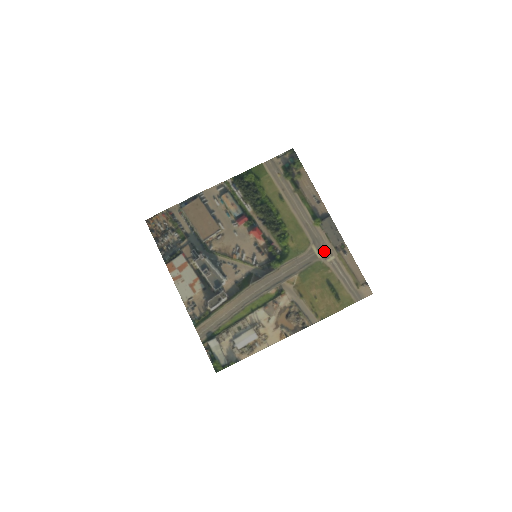
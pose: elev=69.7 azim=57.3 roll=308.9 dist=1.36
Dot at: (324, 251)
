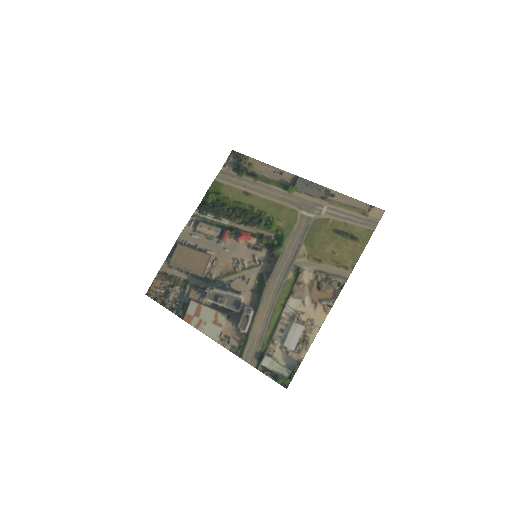
Dot at: (314, 208)
